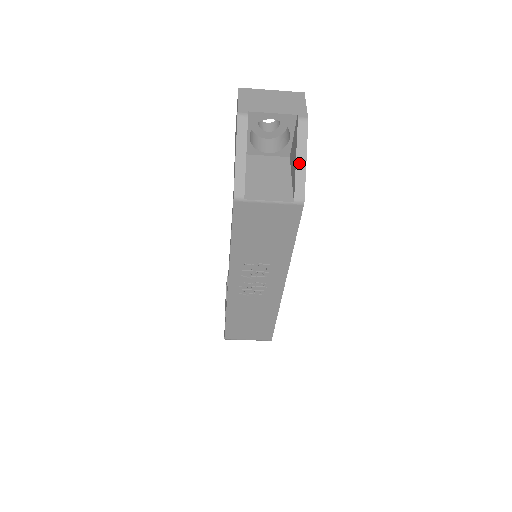
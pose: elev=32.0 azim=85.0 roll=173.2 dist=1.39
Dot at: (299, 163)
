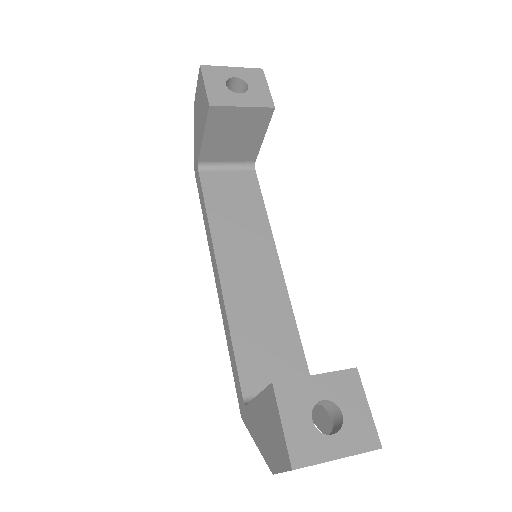
Dot at: occluded
